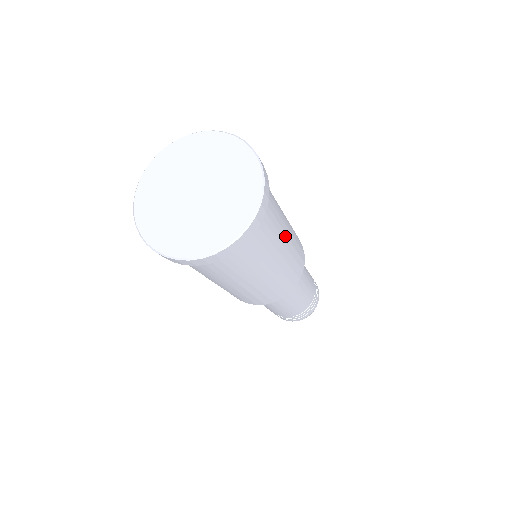
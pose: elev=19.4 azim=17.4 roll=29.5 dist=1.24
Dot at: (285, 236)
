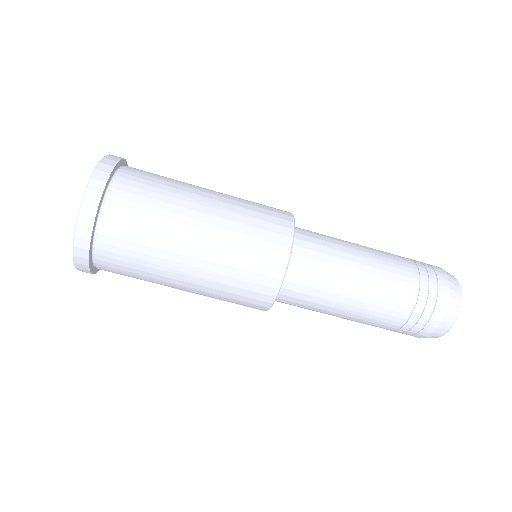
Dot at: (201, 198)
